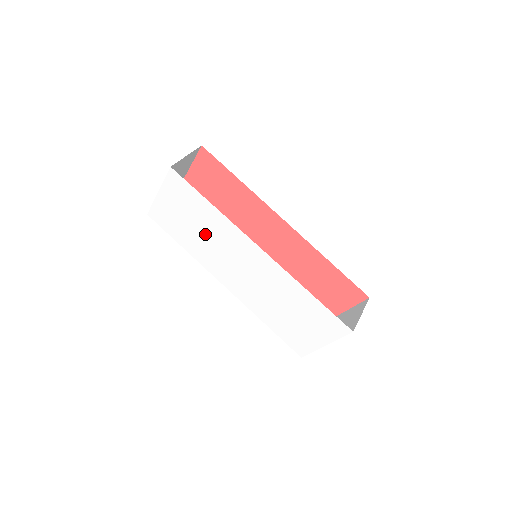
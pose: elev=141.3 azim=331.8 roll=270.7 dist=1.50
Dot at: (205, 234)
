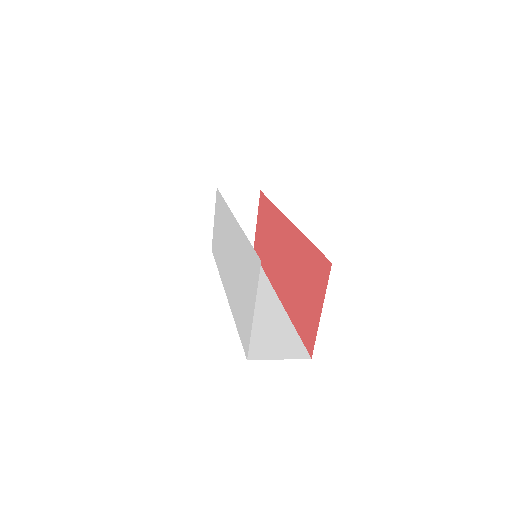
Dot at: (222, 236)
